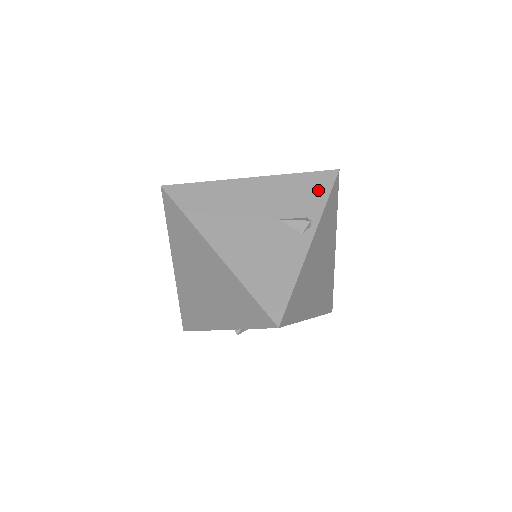
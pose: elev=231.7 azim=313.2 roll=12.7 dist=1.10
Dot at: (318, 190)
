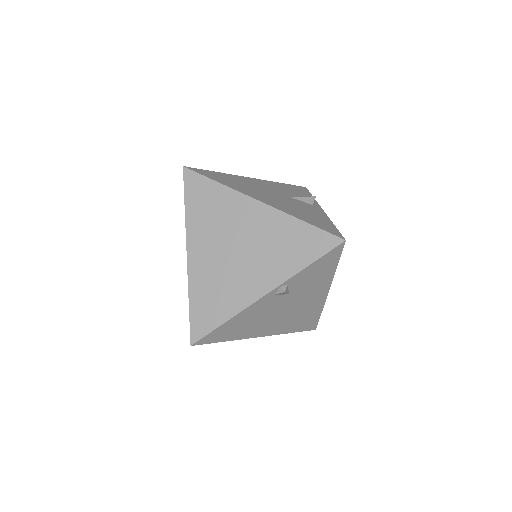
Dot at: (302, 191)
